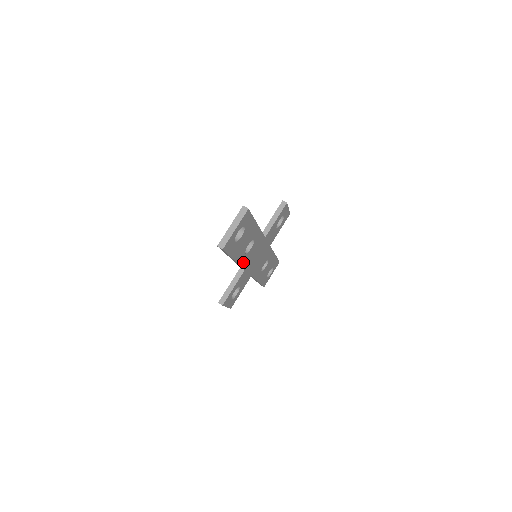
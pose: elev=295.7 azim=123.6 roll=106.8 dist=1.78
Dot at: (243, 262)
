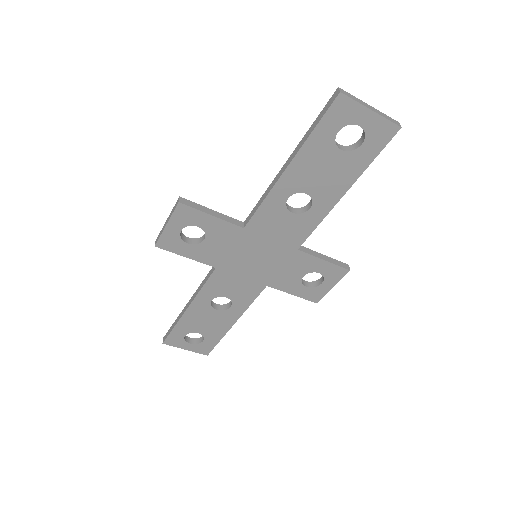
Dot at: (267, 207)
